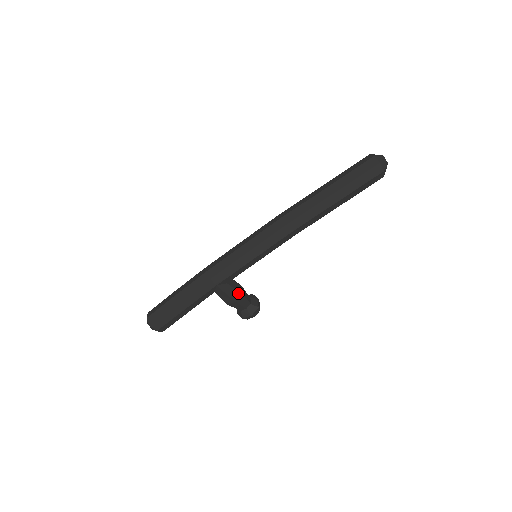
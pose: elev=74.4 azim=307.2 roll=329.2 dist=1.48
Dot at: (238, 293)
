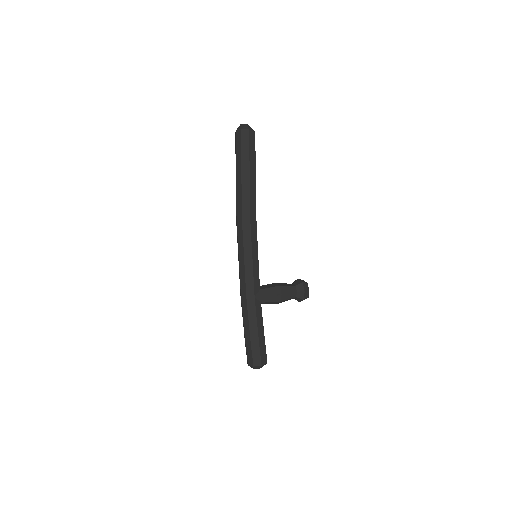
Dot at: (276, 288)
